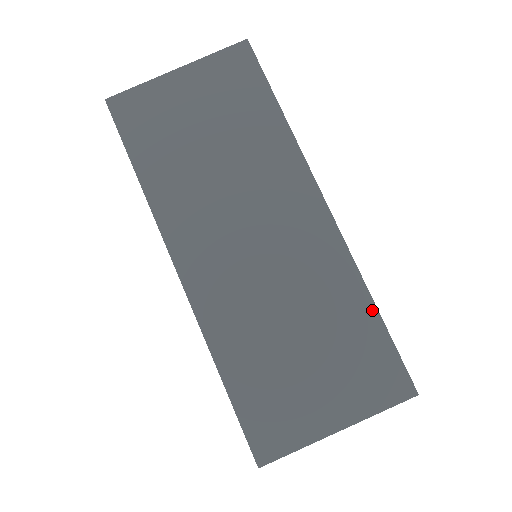
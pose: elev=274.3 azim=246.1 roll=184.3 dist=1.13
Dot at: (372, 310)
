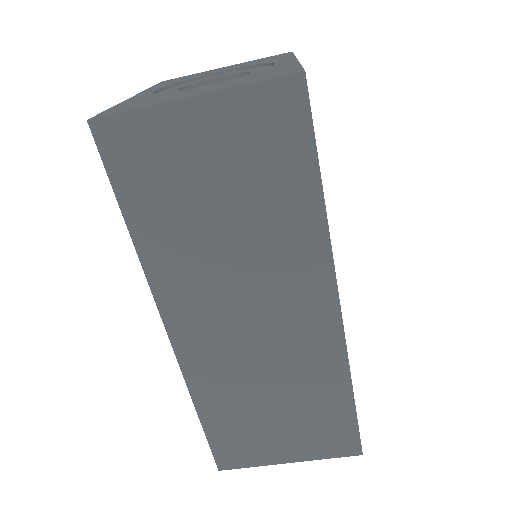
Dot at: (349, 397)
